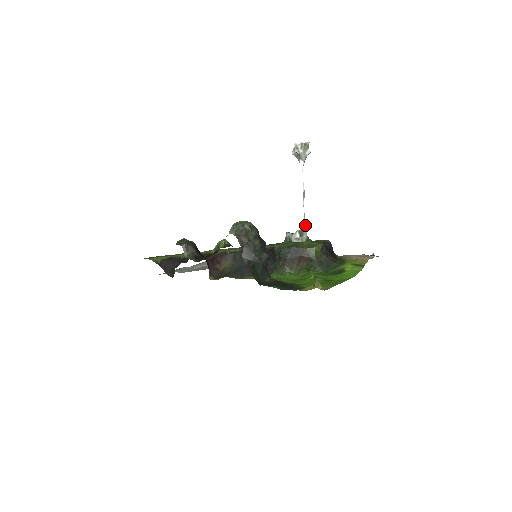
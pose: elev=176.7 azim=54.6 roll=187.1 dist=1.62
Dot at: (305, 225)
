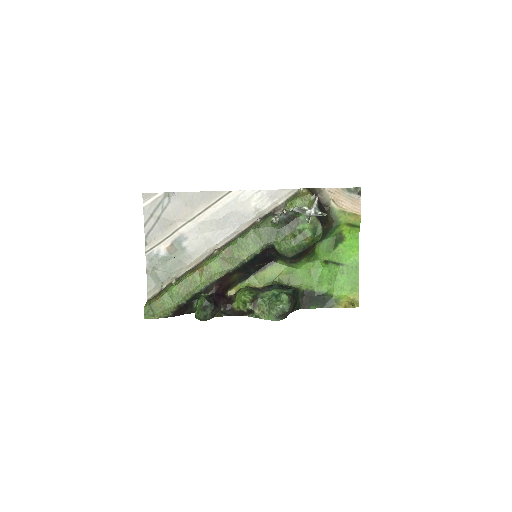
Dot at: occluded
